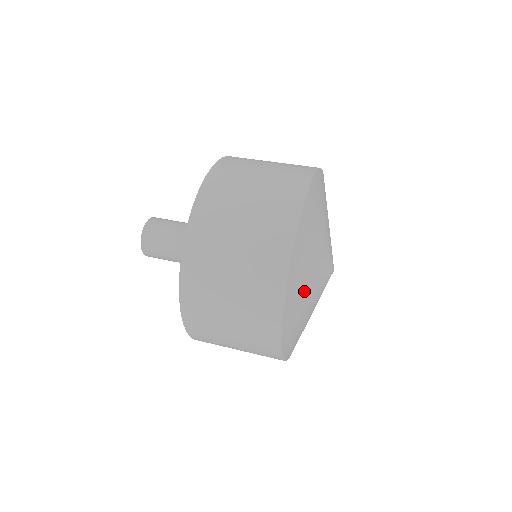
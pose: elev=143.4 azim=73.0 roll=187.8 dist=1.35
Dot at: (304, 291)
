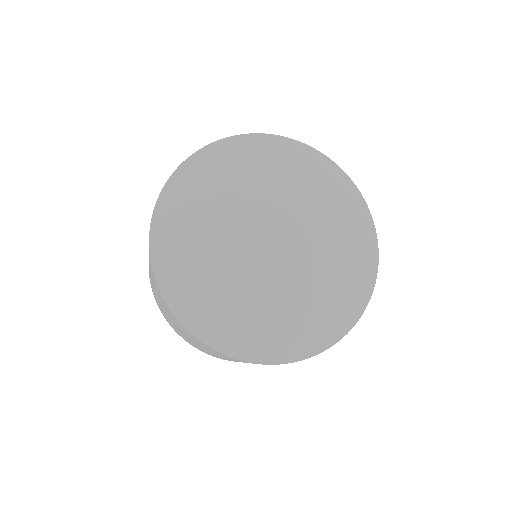
Dot at: (249, 169)
